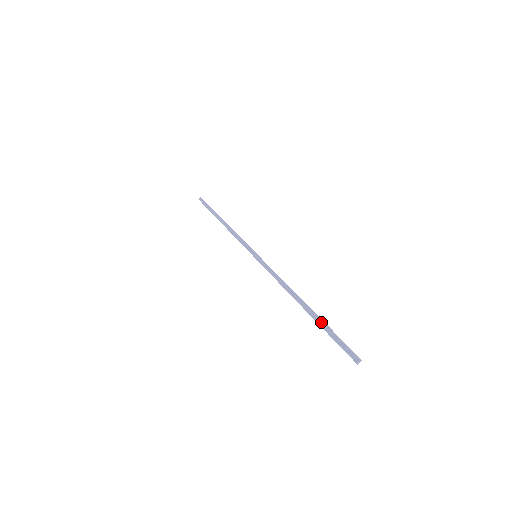
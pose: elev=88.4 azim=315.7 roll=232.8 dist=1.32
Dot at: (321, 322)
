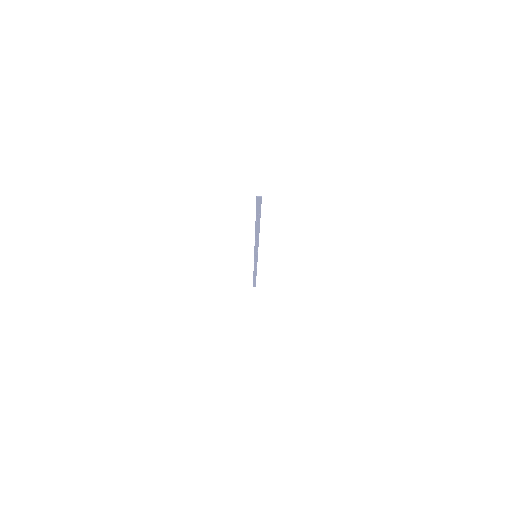
Dot at: (259, 218)
